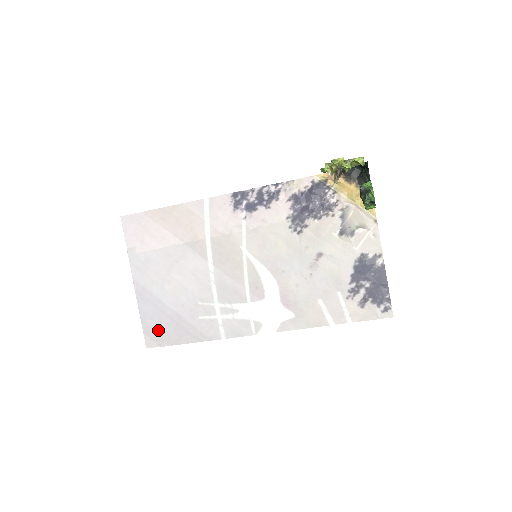
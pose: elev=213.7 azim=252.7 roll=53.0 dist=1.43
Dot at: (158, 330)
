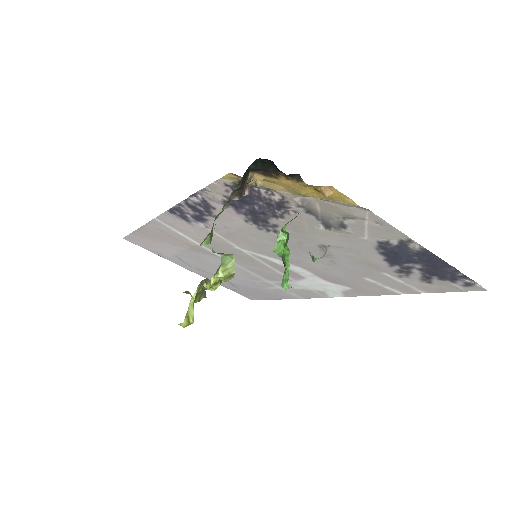
Dot at: (246, 293)
